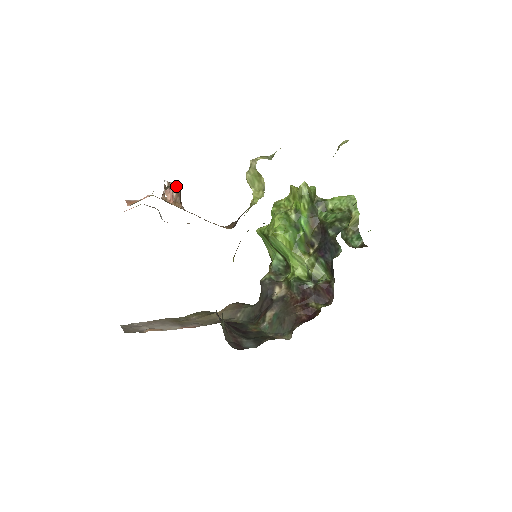
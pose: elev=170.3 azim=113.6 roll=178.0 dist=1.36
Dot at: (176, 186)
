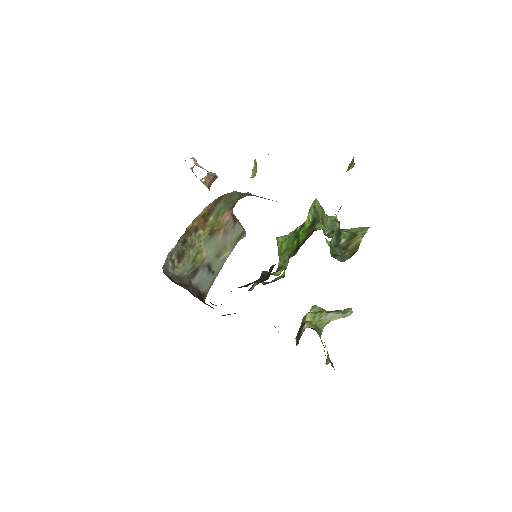
Dot at: (211, 174)
